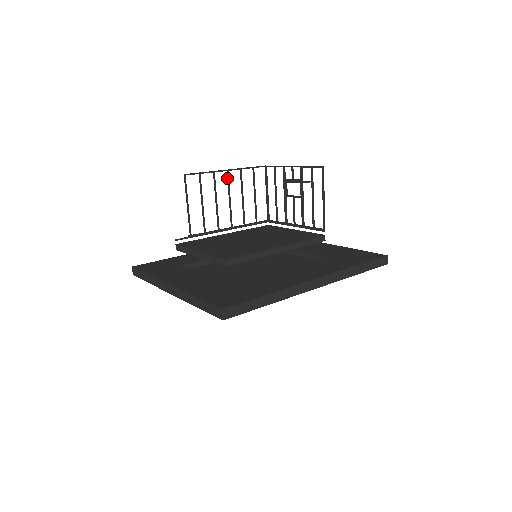
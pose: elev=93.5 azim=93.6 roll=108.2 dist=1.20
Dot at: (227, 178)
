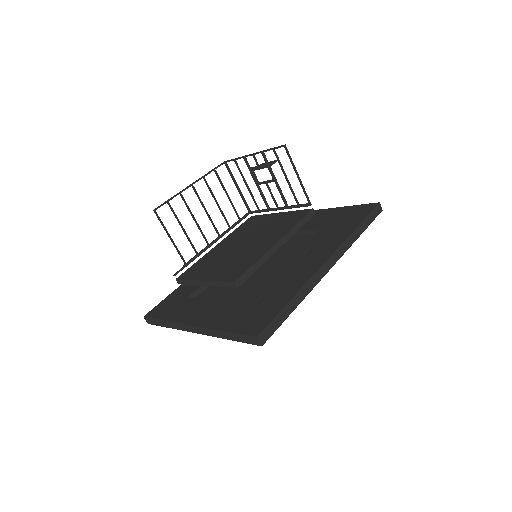
Dot at: (195, 192)
